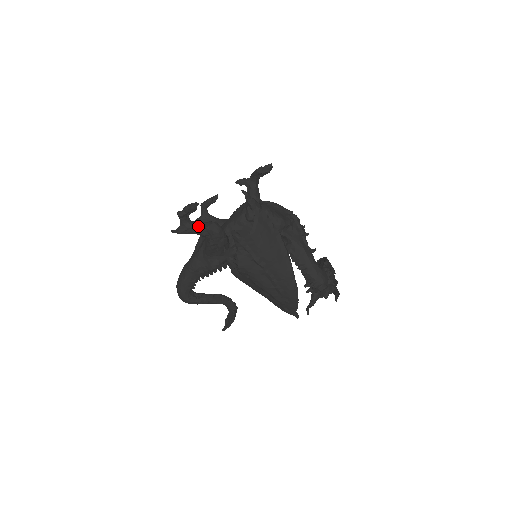
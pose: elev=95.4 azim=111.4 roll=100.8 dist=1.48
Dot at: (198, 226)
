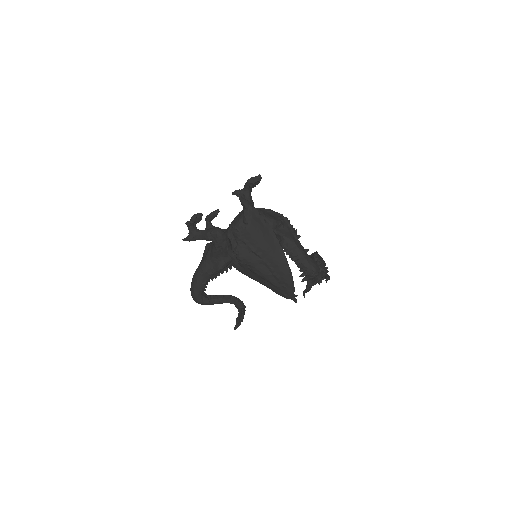
Dot at: (204, 232)
